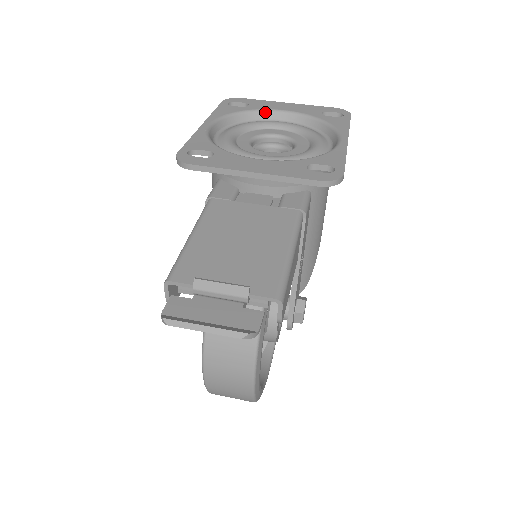
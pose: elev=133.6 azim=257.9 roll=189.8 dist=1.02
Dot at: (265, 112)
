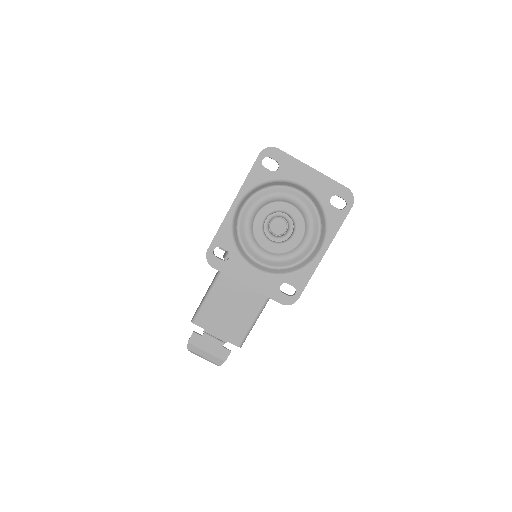
Dot at: (288, 183)
